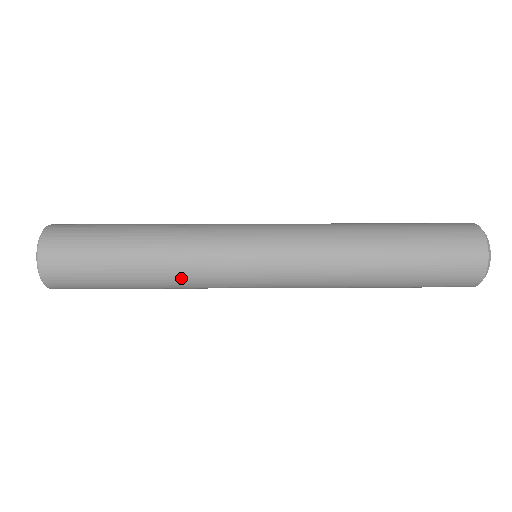
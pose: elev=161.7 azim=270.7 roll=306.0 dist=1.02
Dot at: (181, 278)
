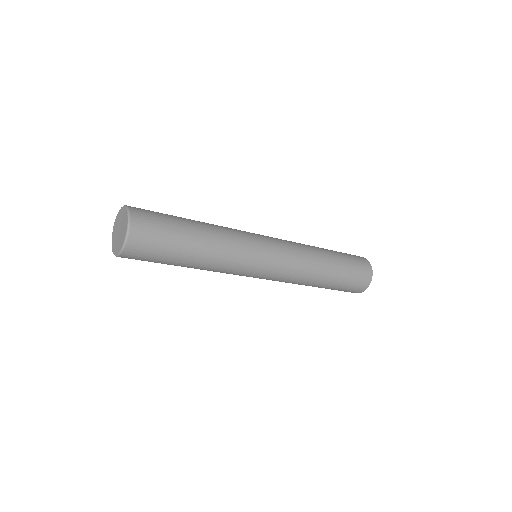
Dot at: (224, 254)
